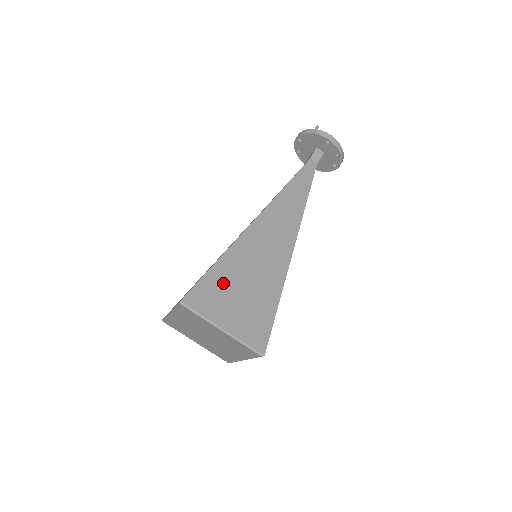
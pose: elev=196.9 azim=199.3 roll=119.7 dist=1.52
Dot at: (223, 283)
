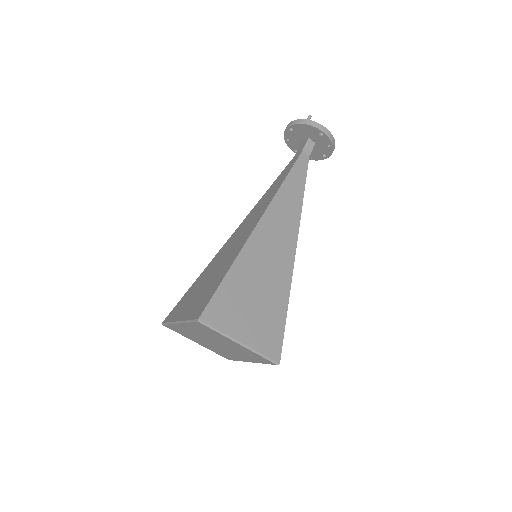
Dot at: (236, 295)
